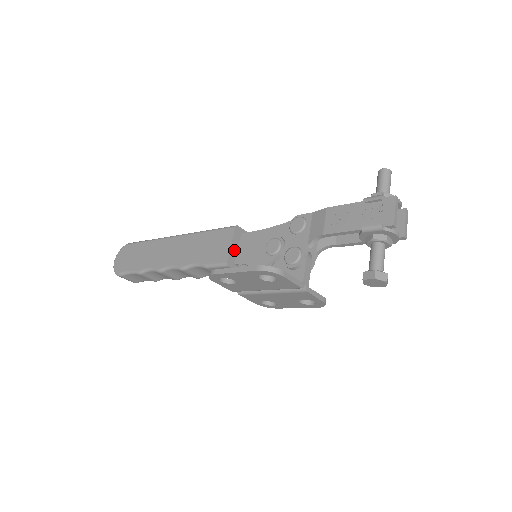
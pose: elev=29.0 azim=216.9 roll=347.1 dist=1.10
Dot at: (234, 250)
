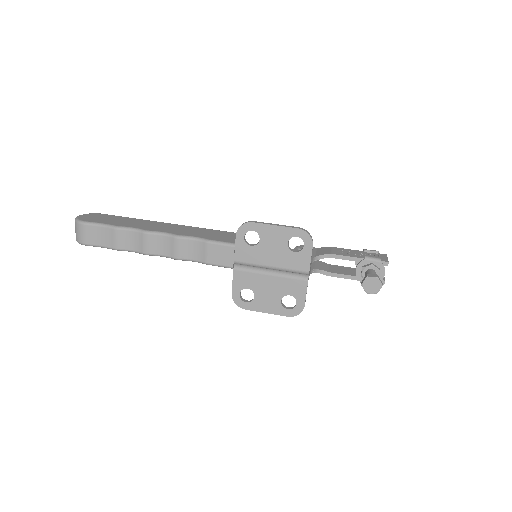
Dot at: occluded
